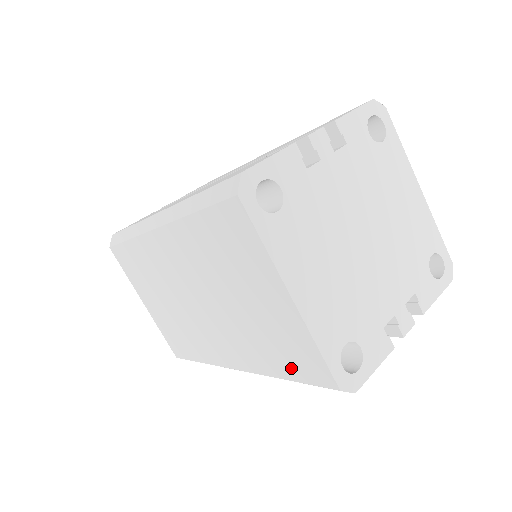
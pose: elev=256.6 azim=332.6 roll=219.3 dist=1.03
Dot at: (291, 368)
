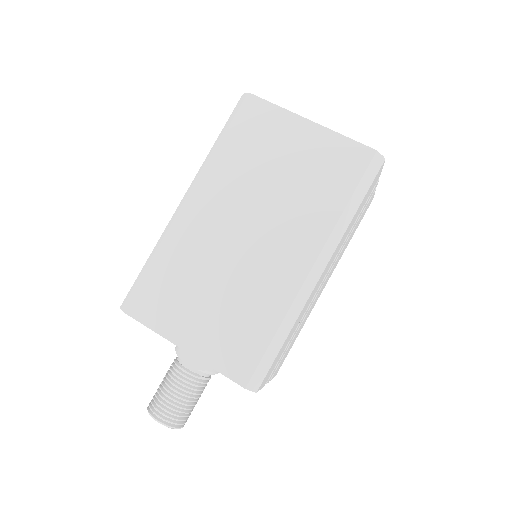
Dot at: (344, 182)
